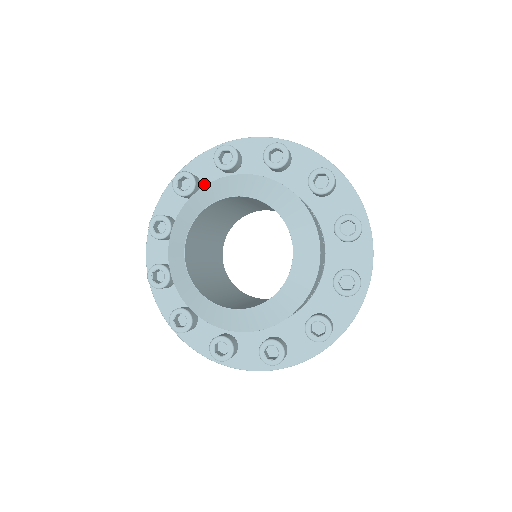
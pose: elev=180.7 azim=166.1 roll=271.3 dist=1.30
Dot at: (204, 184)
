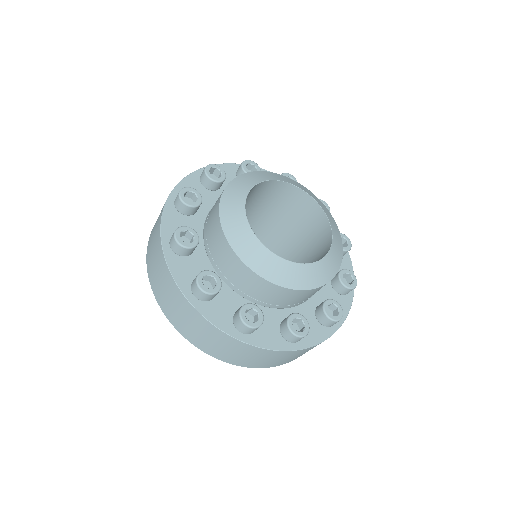
Dot at: occluded
